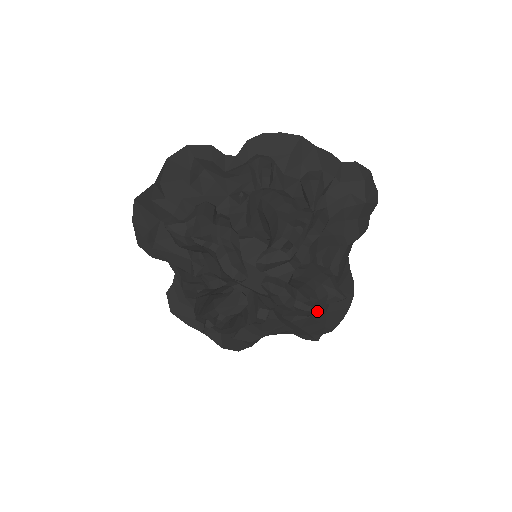
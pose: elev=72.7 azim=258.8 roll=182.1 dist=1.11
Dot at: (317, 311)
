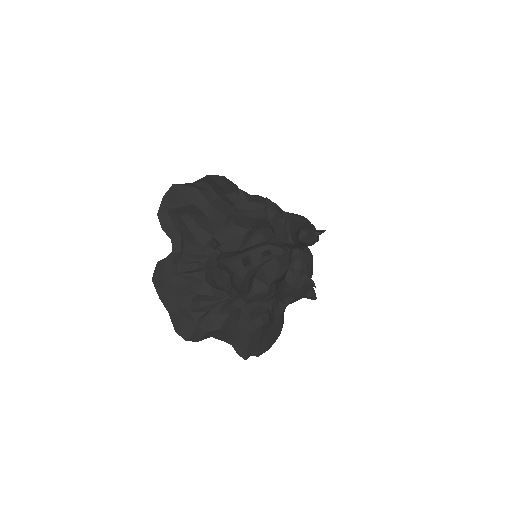
Dot at: (267, 324)
